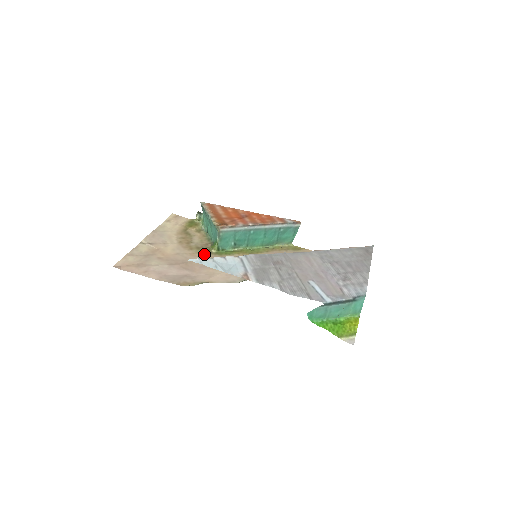
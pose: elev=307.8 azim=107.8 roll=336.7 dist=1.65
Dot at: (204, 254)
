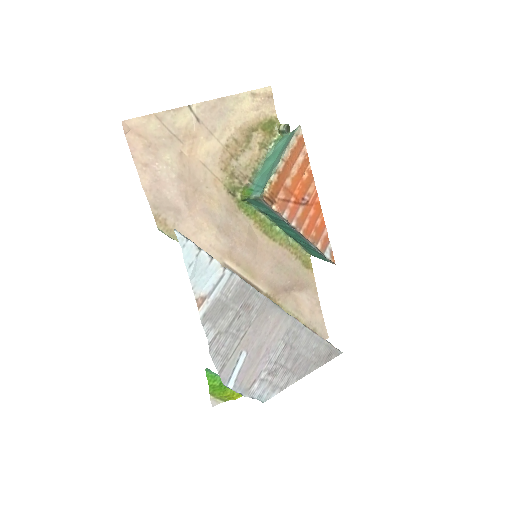
Dot at: (227, 191)
